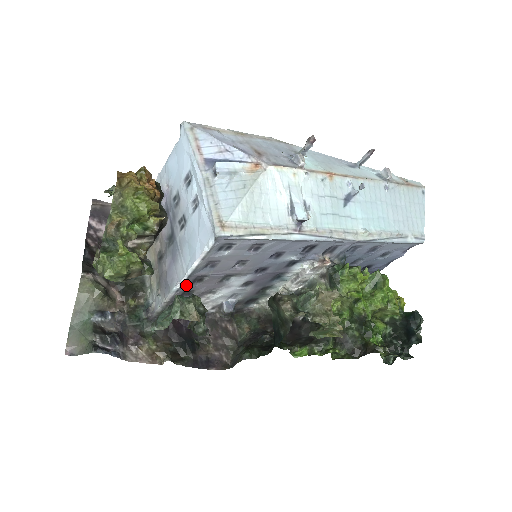
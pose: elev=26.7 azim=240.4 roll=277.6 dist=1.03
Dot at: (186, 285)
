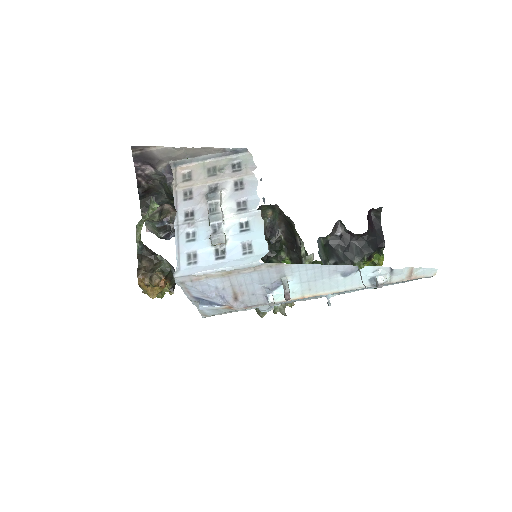
Dot at: occluded
